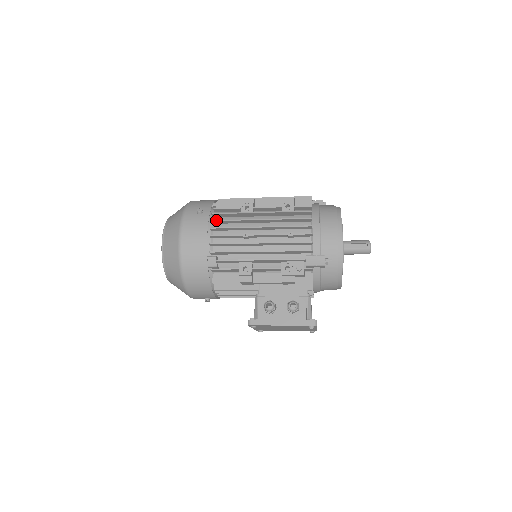
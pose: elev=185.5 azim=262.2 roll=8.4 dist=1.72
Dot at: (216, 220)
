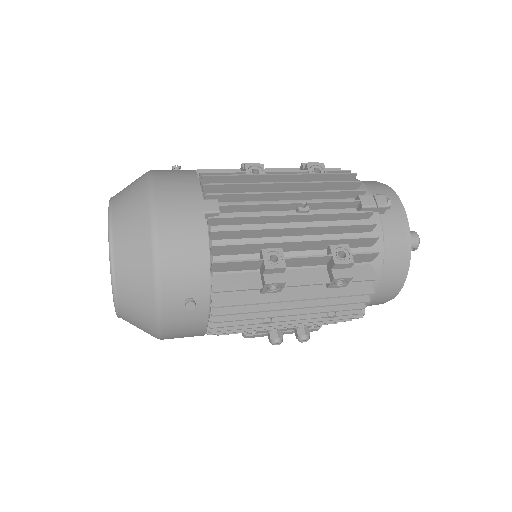
Dot at: (222, 315)
